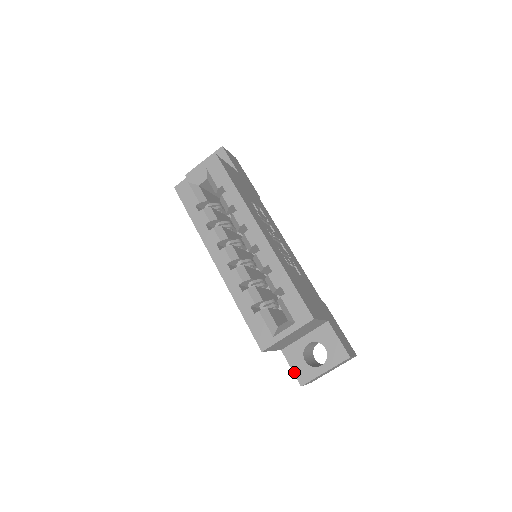
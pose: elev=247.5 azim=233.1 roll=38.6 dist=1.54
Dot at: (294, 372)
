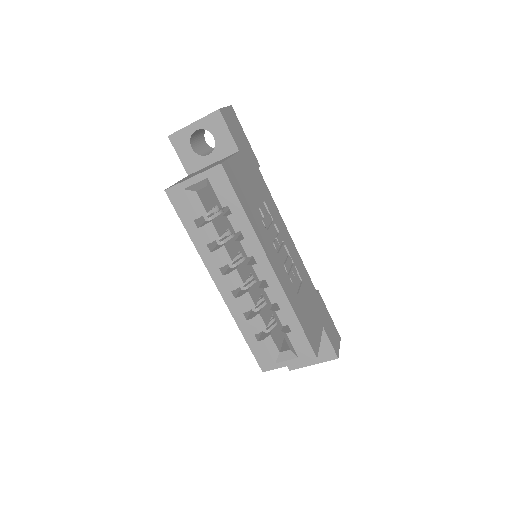
Dot at: occluded
